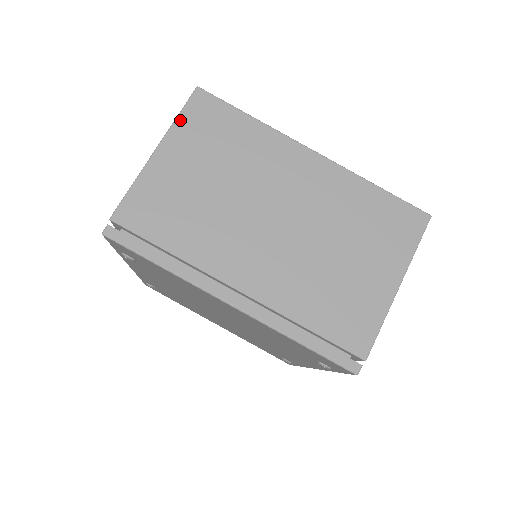
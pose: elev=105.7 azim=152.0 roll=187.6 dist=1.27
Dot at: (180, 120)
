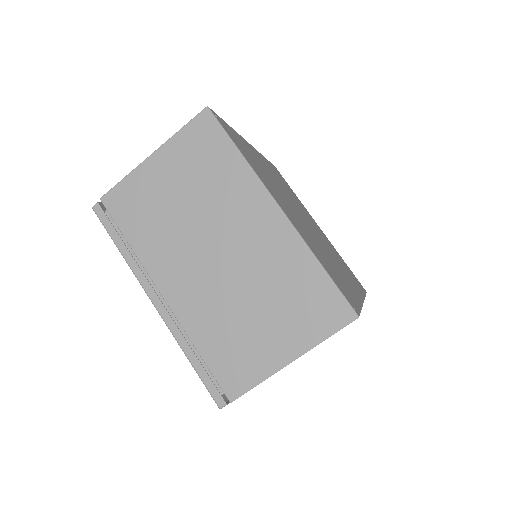
Dot at: (180, 134)
